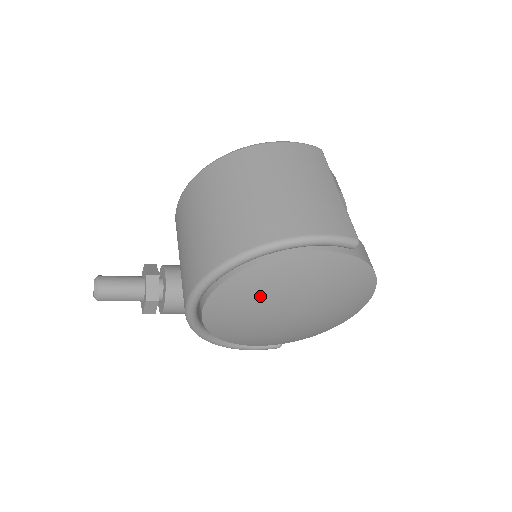
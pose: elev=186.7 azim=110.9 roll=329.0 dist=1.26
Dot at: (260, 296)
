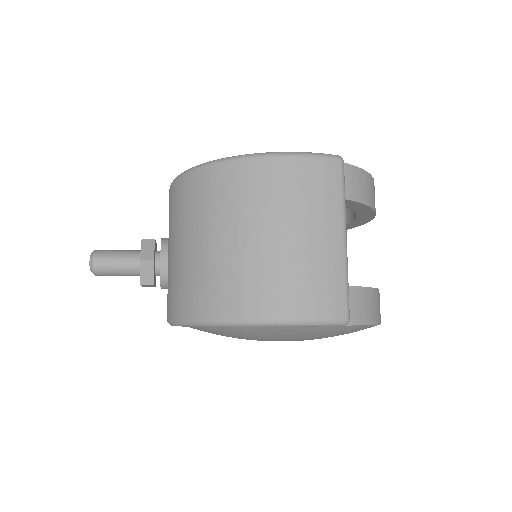
Dot at: (238, 337)
